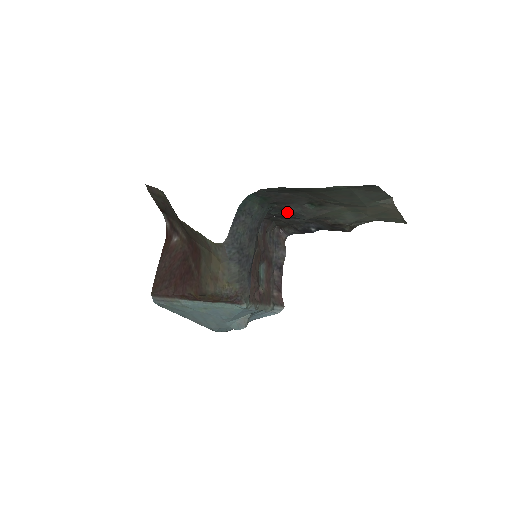
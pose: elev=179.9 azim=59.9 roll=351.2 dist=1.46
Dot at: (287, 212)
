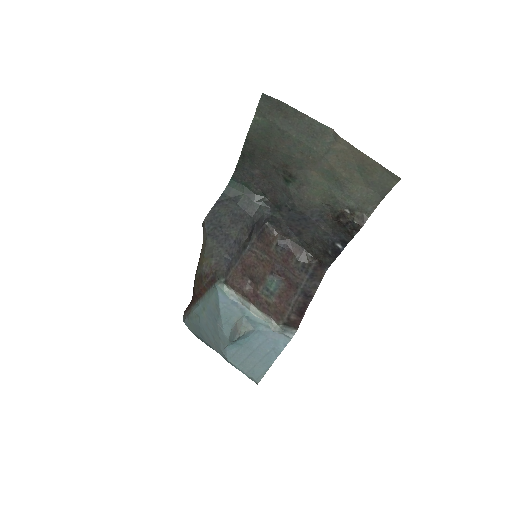
Dot at: (282, 207)
